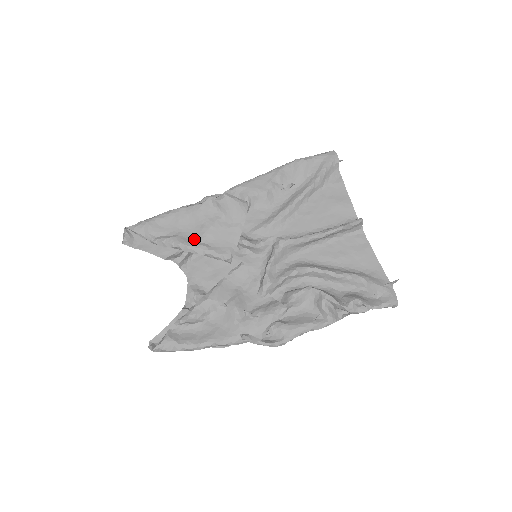
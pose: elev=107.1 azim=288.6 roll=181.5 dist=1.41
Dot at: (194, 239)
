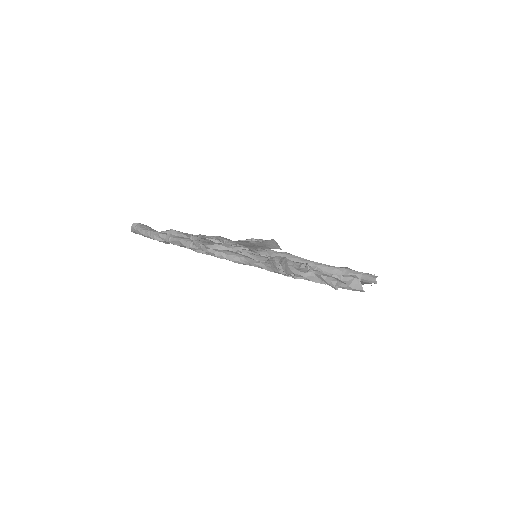
Dot at: occluded
